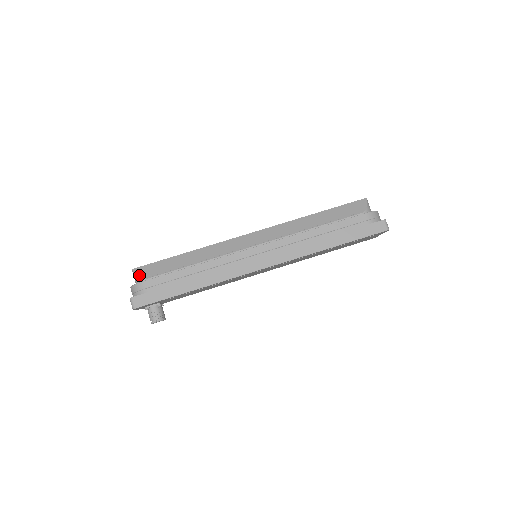
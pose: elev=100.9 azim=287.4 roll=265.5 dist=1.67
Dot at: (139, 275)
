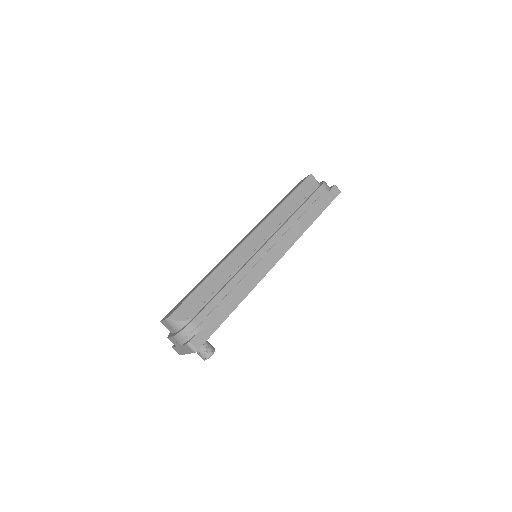
Dot at: (180, 319)
